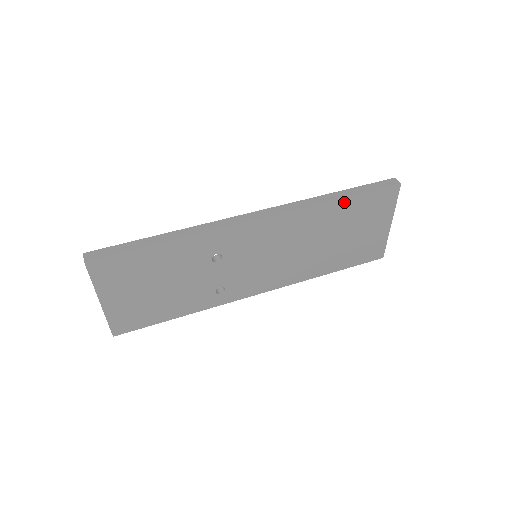
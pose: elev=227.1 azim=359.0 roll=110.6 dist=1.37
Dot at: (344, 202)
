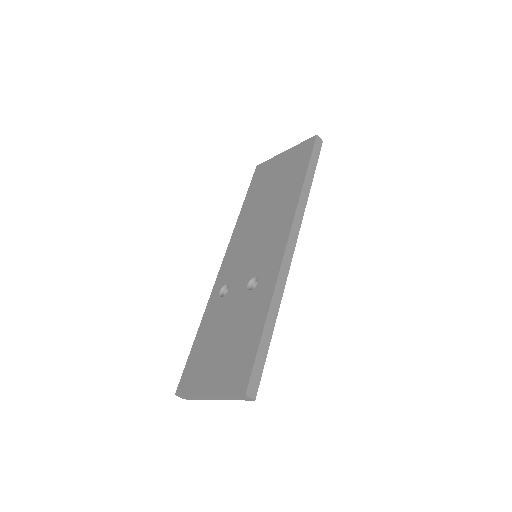
Dot at: occluded
